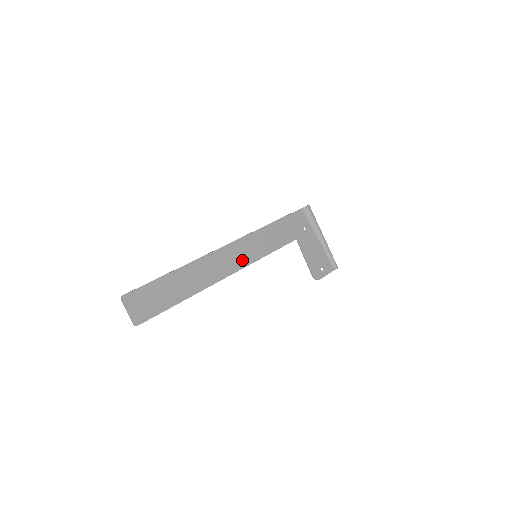
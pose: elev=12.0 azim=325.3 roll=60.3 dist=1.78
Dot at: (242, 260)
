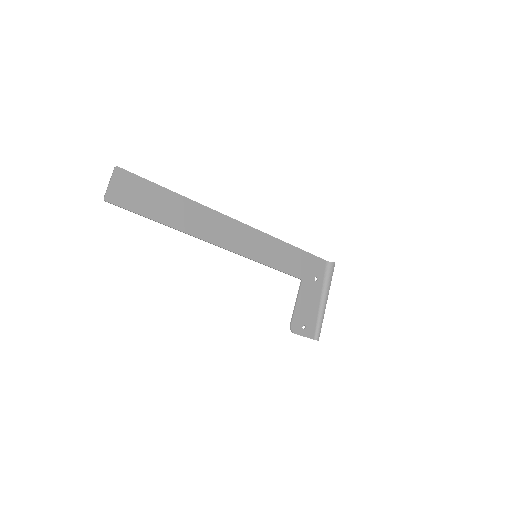
Dot at: (241, 246)
